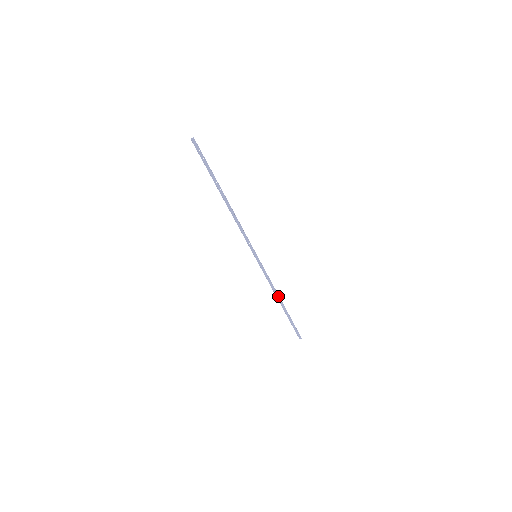
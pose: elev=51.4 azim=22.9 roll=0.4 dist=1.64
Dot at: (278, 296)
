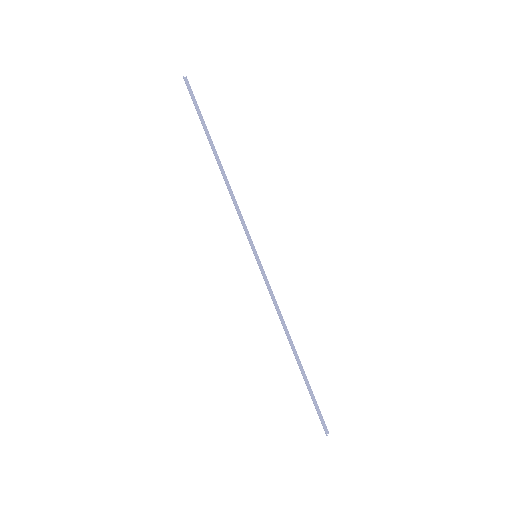
Dot at: (287, 336)
